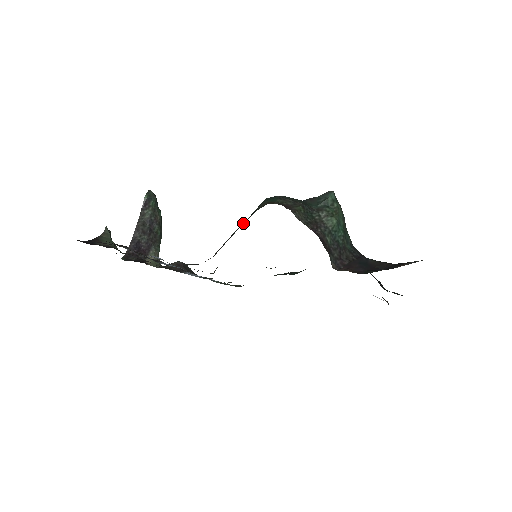
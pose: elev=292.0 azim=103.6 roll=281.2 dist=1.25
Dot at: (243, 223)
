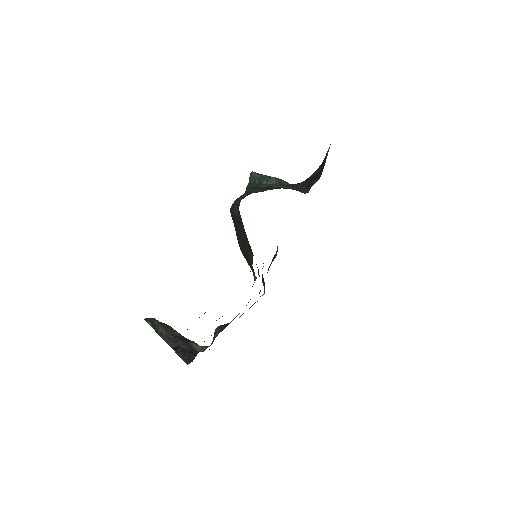
Dot at: (241, 228)
